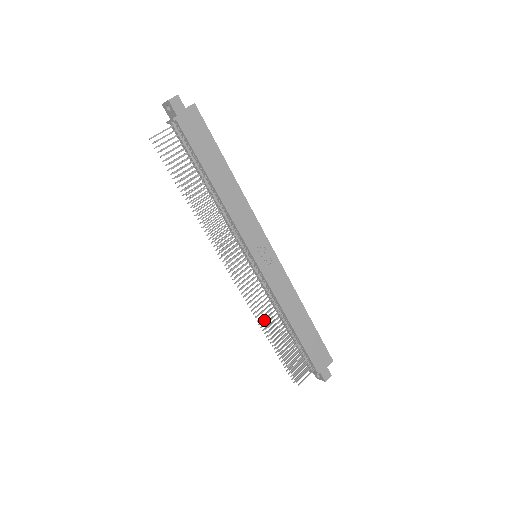
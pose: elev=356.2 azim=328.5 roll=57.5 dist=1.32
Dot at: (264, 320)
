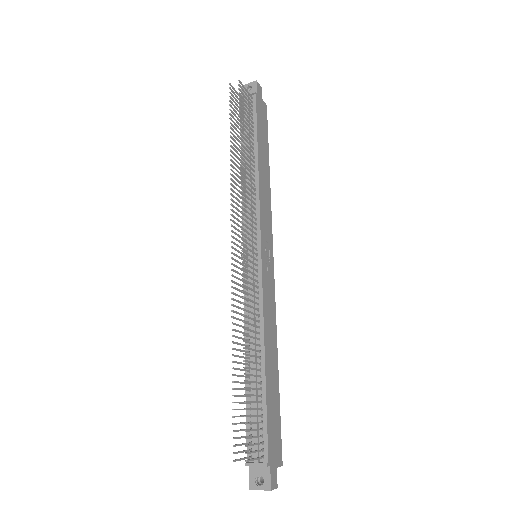
Dot at: (246, 322)
